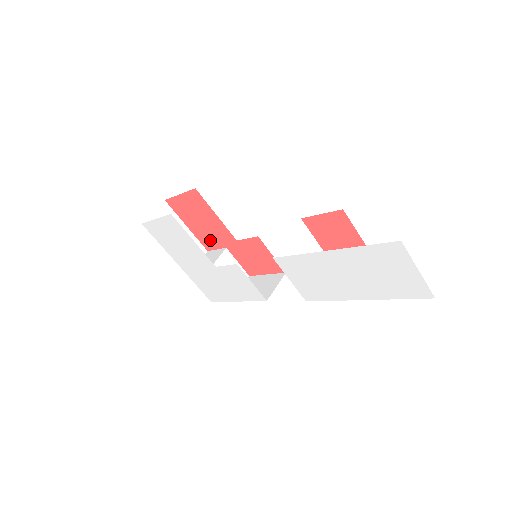
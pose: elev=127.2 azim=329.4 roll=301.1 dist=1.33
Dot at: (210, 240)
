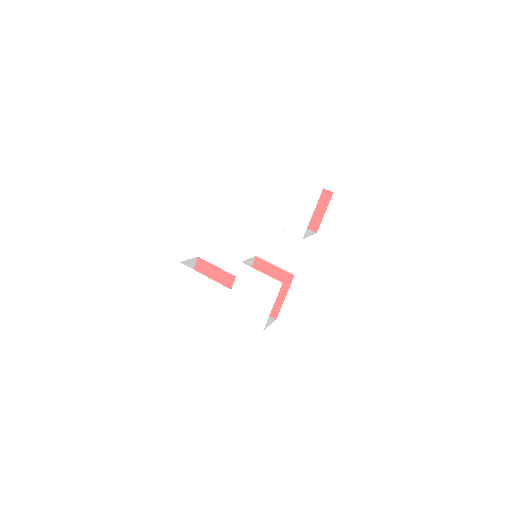
Dot at: occluded
